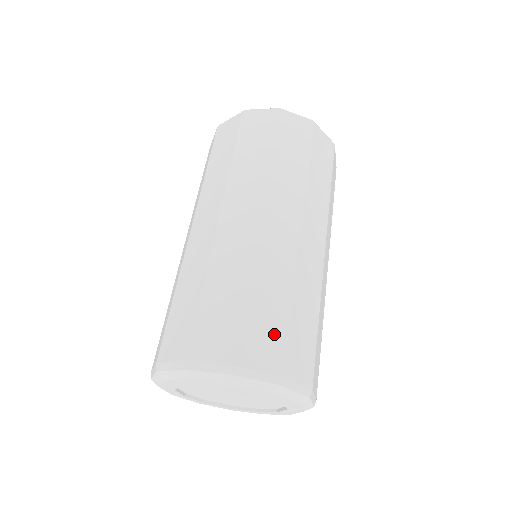
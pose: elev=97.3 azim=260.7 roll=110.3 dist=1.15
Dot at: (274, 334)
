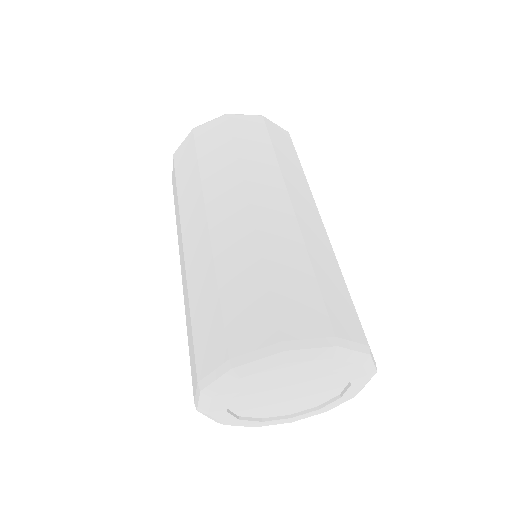
Dot at: (257, 308)
